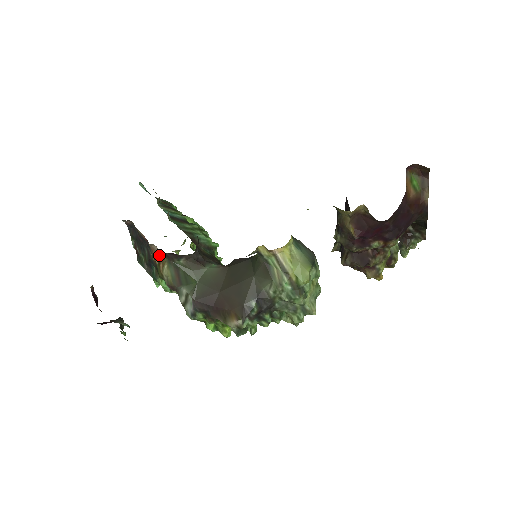
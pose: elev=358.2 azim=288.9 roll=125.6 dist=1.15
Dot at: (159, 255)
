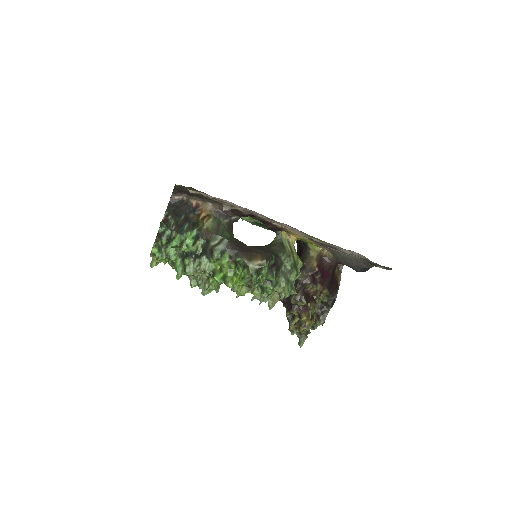
Dot at: (208, 213)
